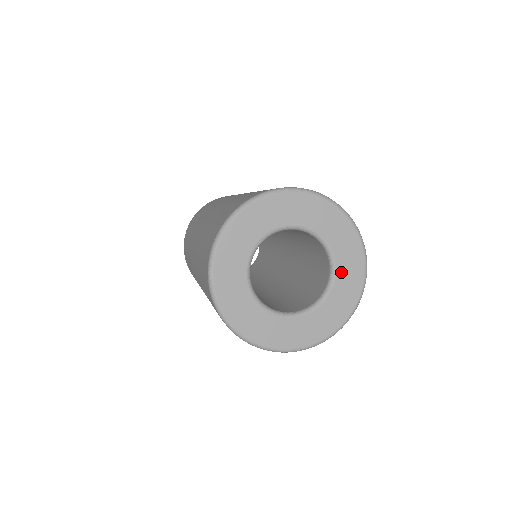
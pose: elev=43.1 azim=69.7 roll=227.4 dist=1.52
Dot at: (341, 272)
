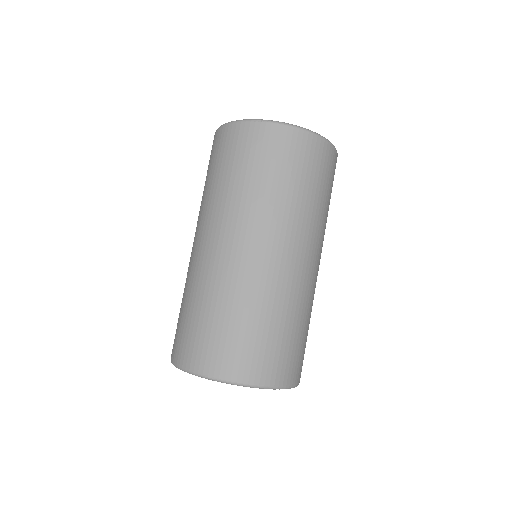
Dot at: occluded
